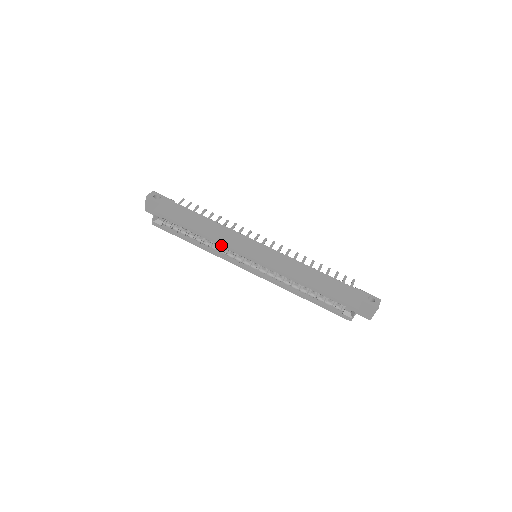
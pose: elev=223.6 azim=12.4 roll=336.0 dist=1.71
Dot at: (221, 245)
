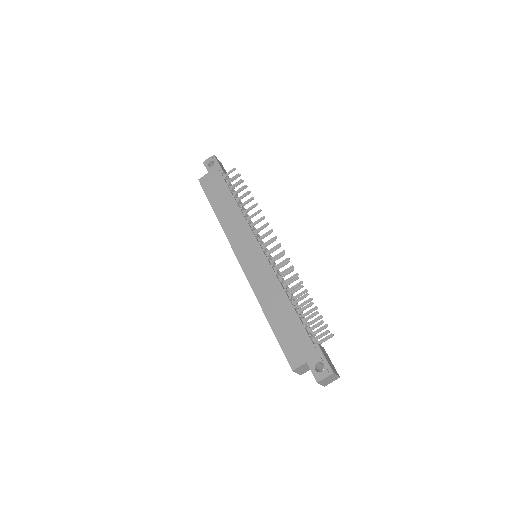
Dot at: (226, 235)
